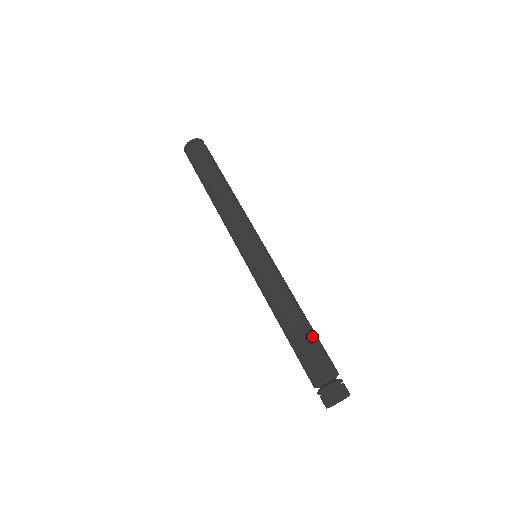
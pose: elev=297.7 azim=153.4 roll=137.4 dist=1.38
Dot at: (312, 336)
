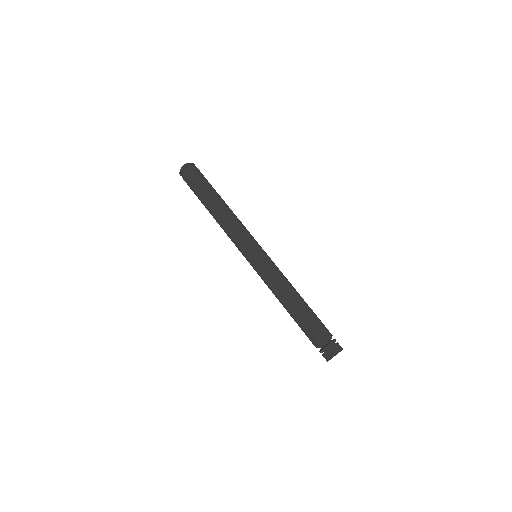
Dot at: (310, 312)
